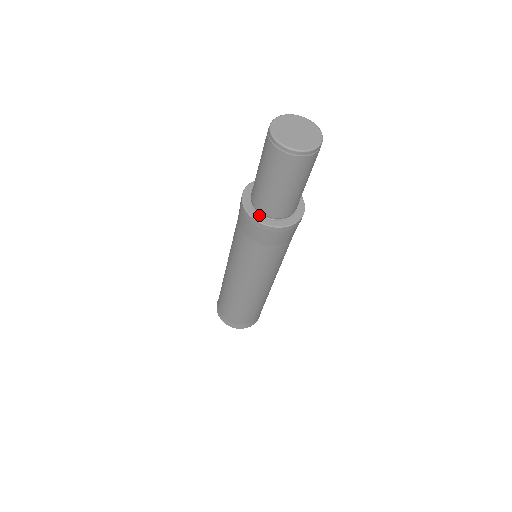
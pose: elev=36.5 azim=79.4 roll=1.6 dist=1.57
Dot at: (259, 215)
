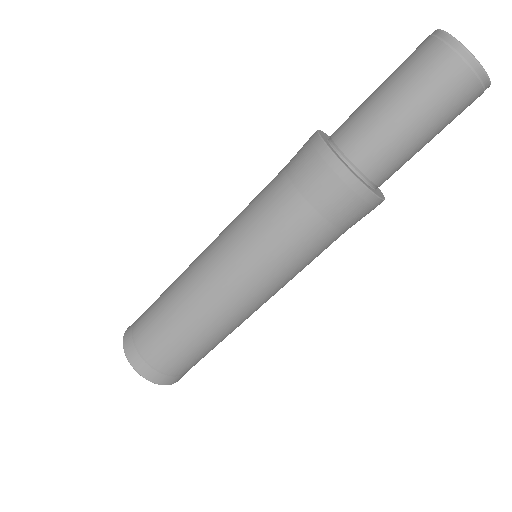
Dot at: (339, 156)
